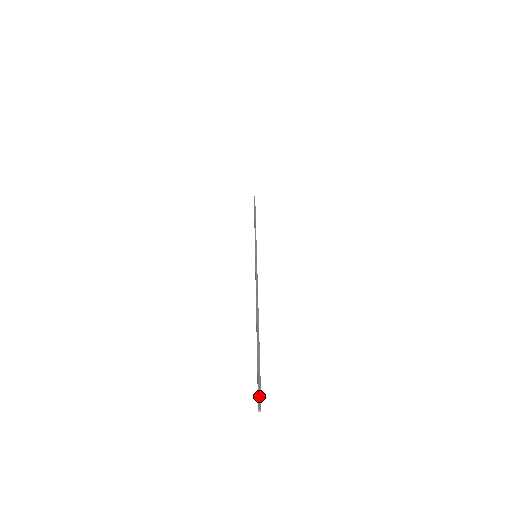
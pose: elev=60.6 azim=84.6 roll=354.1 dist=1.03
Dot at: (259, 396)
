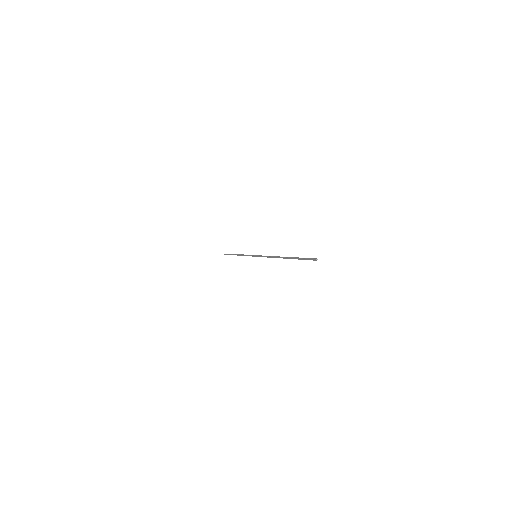
Dot at: (312, 259)
